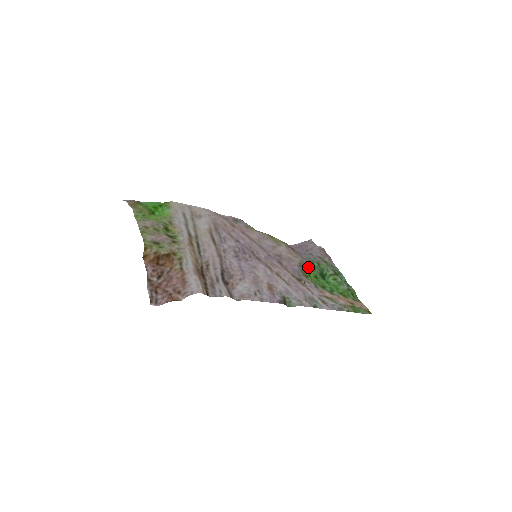
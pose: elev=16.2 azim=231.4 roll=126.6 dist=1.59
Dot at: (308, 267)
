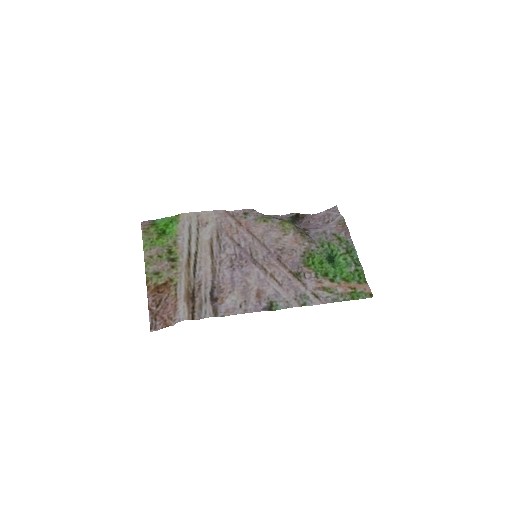
Dot at: (314, 253)
